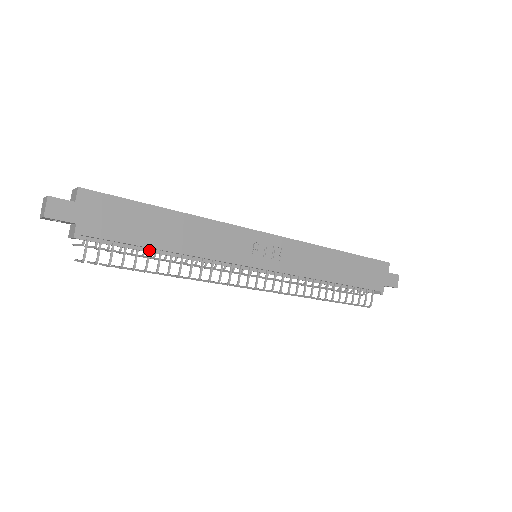
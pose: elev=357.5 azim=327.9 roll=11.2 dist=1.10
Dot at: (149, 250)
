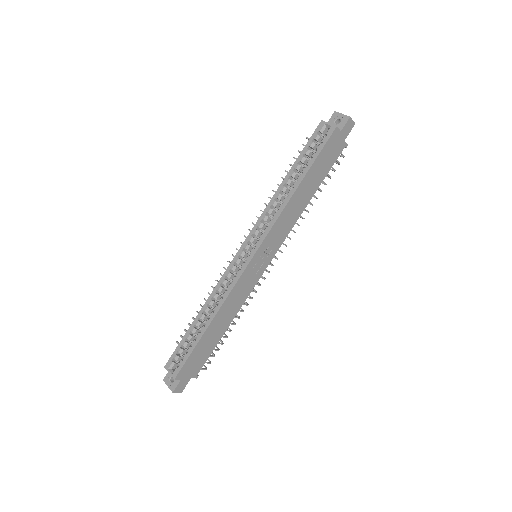
Dot at: (219, 337)
